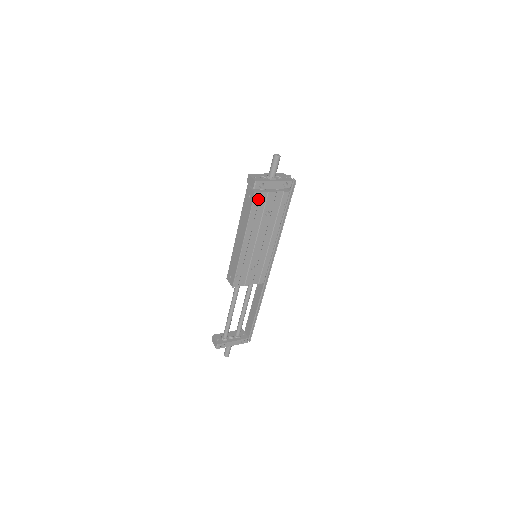
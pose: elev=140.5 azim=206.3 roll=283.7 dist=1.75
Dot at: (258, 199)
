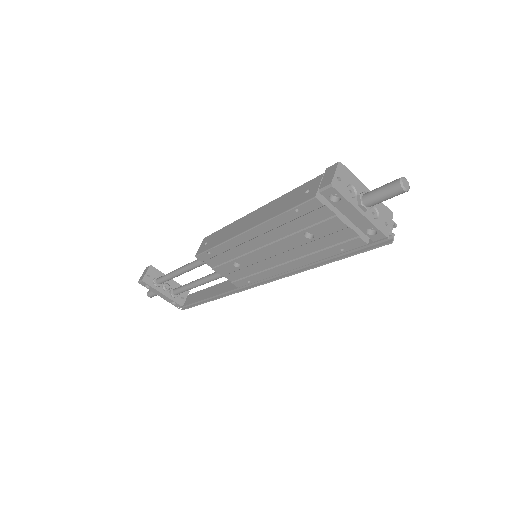
Dot at: (312, 209)
